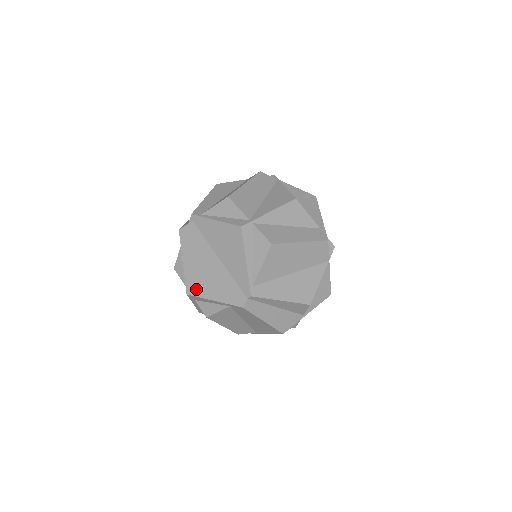
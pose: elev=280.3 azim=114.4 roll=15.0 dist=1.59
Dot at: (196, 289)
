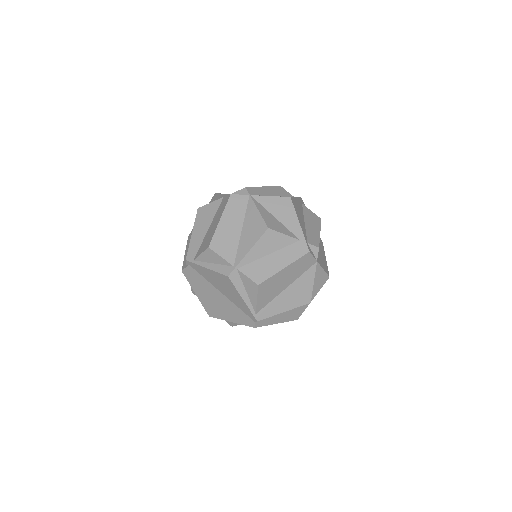
Dot at: (214, 314)
